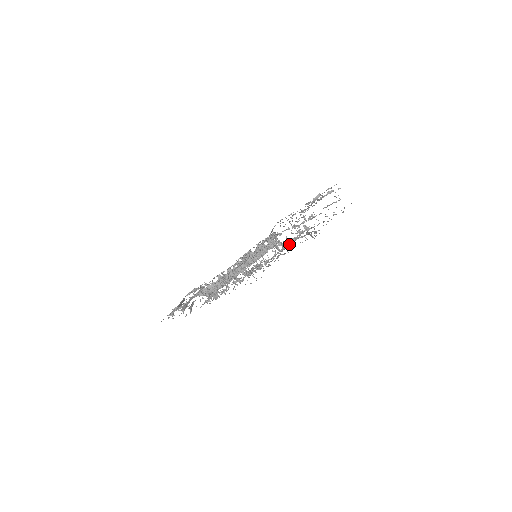
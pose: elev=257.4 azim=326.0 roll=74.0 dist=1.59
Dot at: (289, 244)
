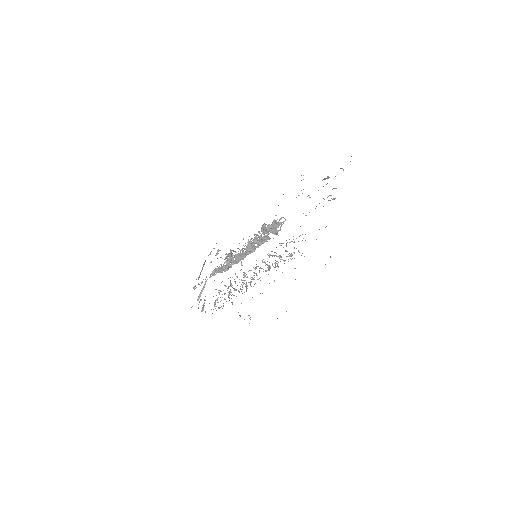
Dot at: occluded
